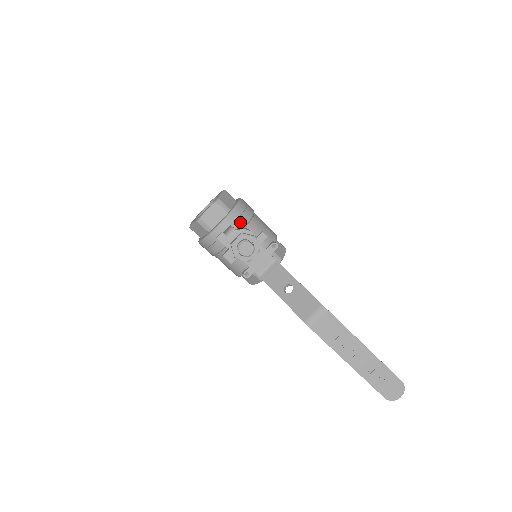
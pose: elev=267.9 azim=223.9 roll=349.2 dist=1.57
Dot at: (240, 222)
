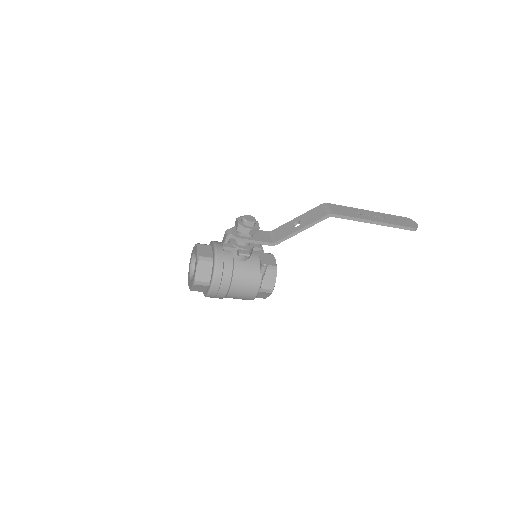
Dot at: occluded
